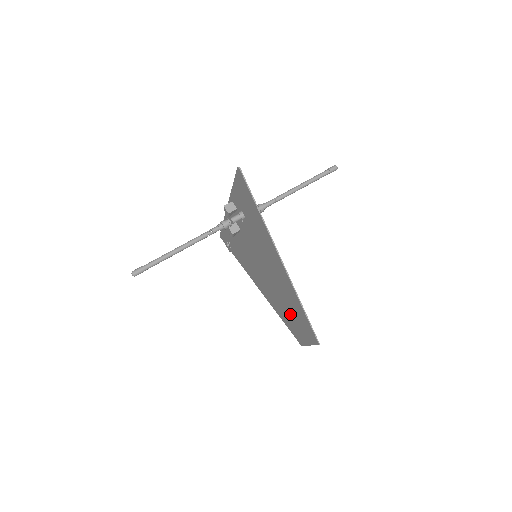
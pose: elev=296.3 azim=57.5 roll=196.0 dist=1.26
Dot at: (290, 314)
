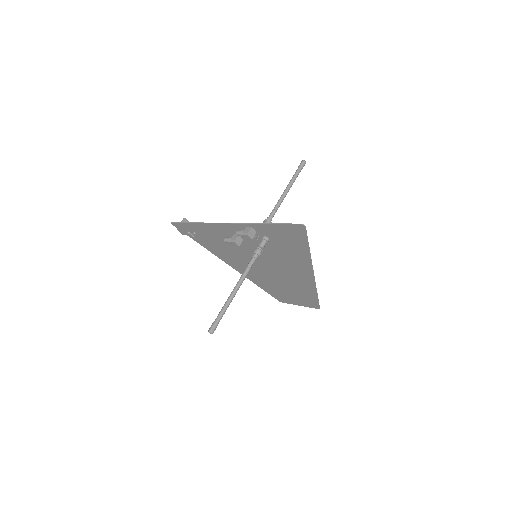
Dot at: (284, 290)
